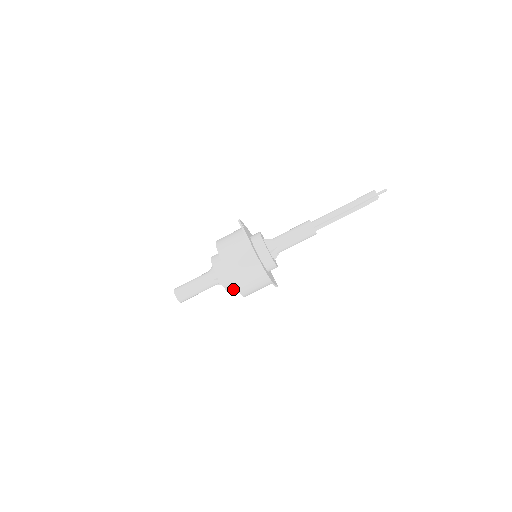
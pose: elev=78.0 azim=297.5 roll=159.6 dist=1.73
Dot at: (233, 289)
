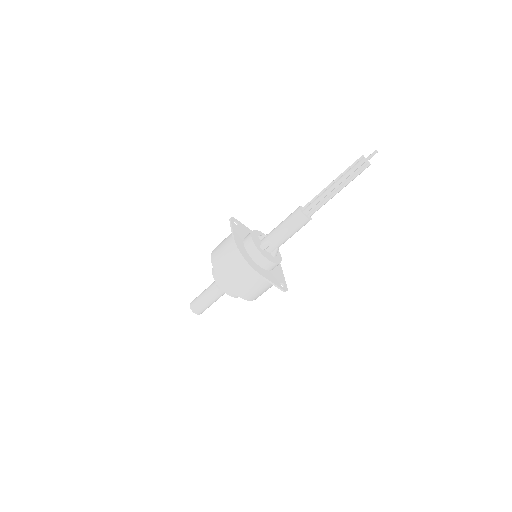
Dot at: occluded
